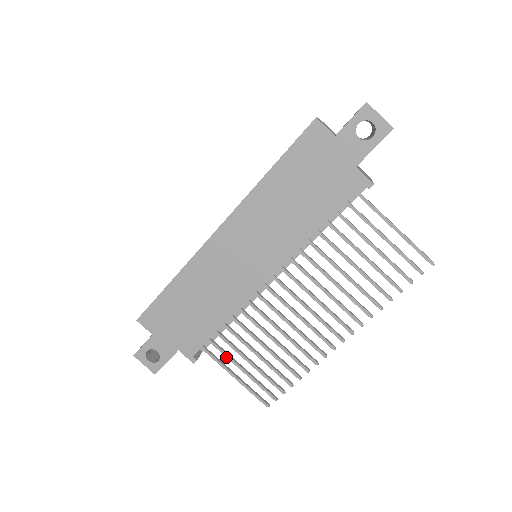
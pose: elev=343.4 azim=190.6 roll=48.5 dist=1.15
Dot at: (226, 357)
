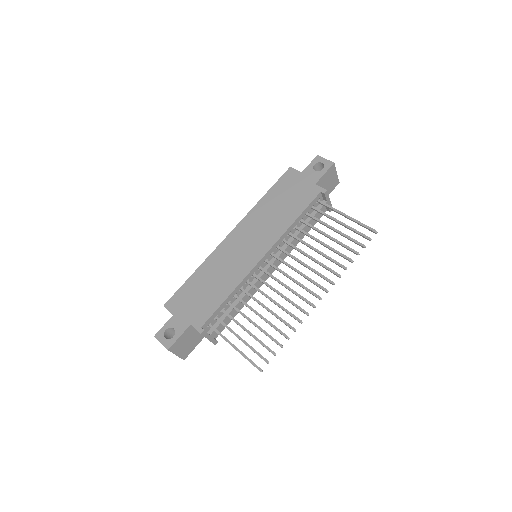
Dot at: (228, 329)
